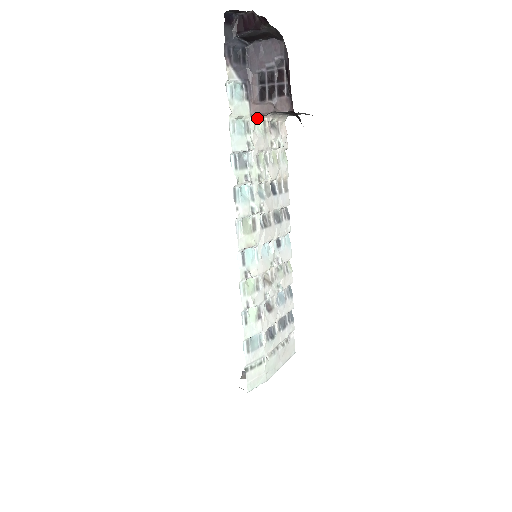
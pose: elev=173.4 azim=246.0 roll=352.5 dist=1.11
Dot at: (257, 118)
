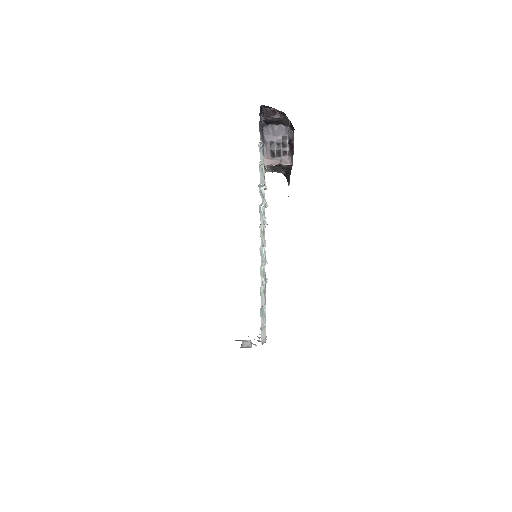
Dot at: (265, 168)
